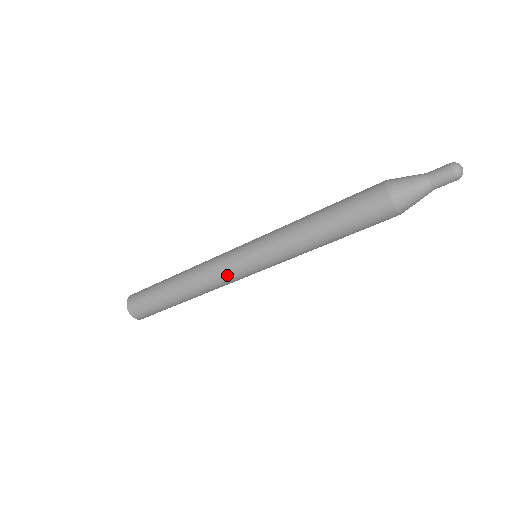
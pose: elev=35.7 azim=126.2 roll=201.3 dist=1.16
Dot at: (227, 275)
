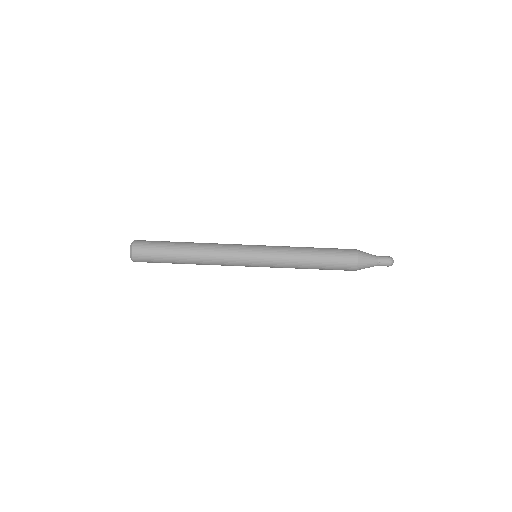
Dot at: (235, 246)
